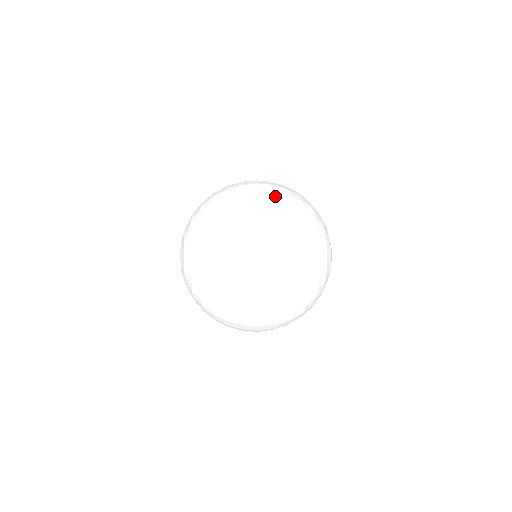
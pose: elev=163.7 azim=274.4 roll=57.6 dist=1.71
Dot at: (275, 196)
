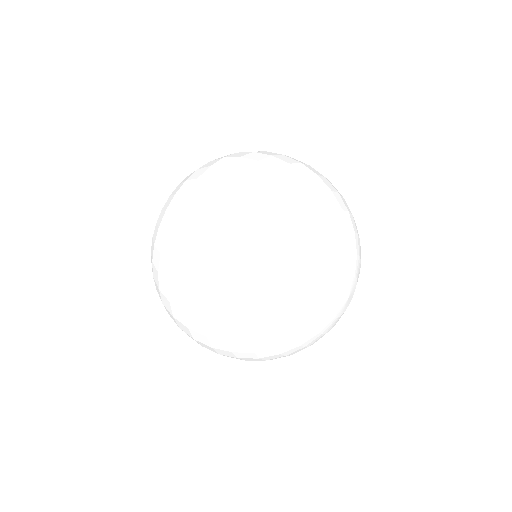
Dot at: (270, 175)
